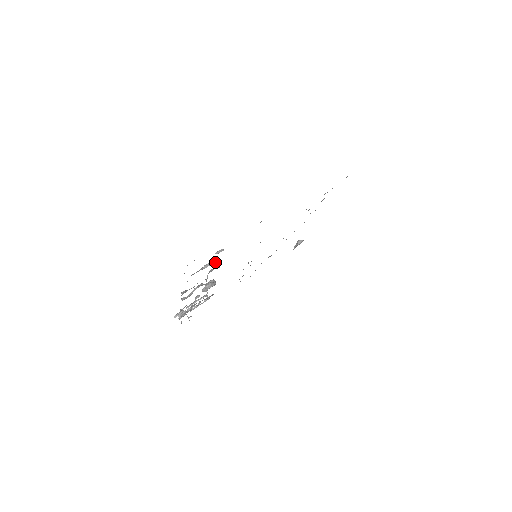
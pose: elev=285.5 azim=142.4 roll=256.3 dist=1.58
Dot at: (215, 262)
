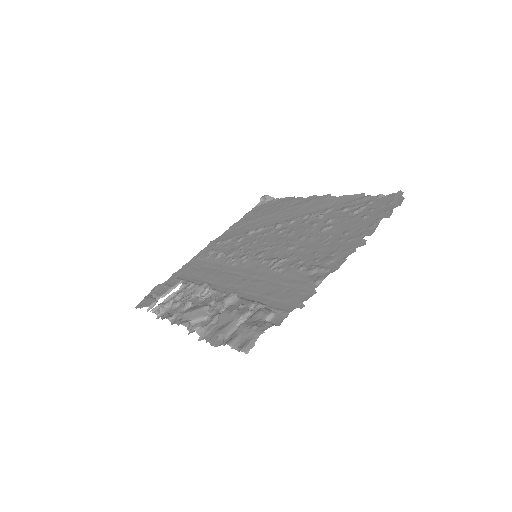
Dot at: (252, 313)
